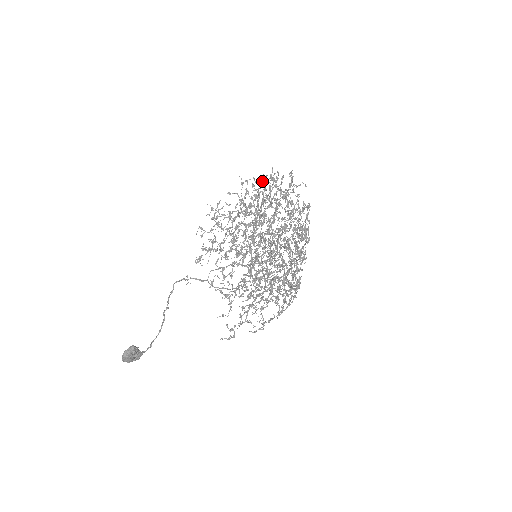
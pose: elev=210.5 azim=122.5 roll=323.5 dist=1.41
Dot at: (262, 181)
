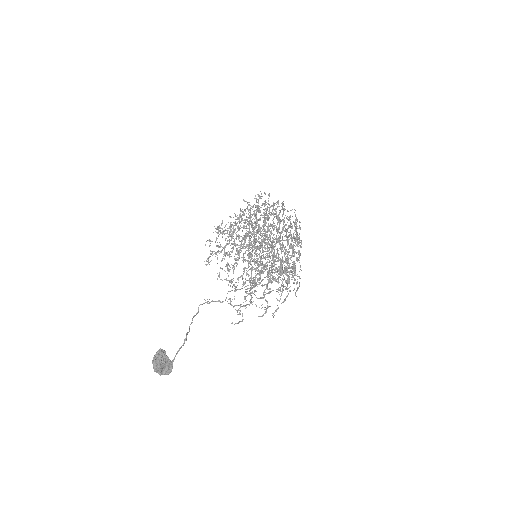
Dot at: occluded
